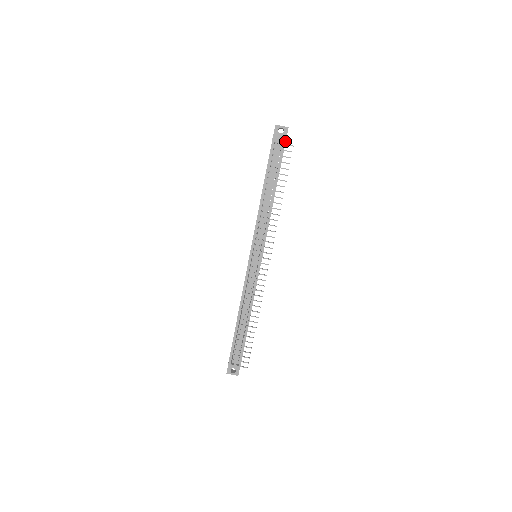
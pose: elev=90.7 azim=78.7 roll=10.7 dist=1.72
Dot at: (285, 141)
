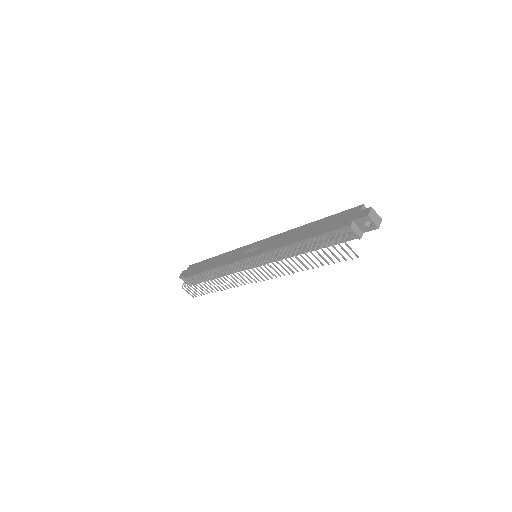
Dot at: occluded
